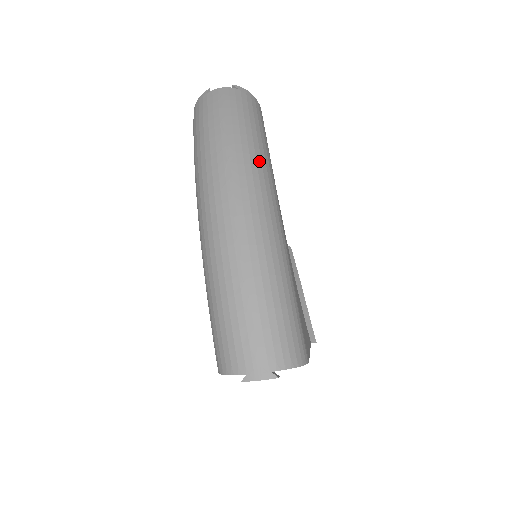
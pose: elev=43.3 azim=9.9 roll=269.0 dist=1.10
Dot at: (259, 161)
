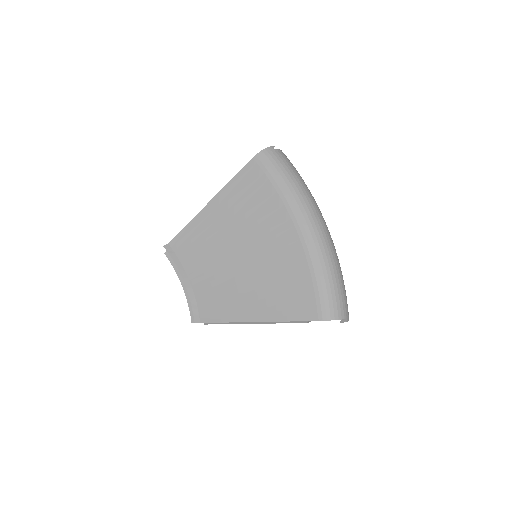
Dot at: occluded
